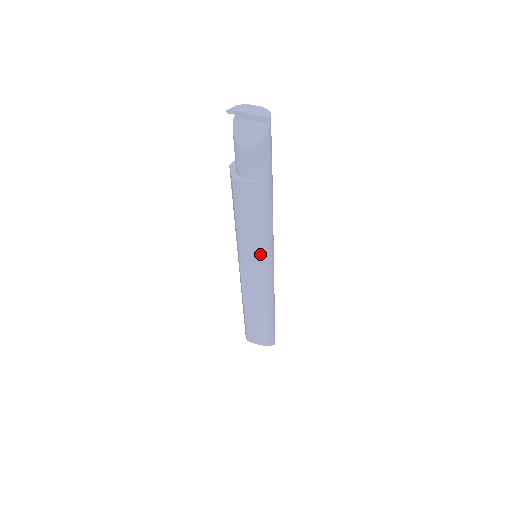
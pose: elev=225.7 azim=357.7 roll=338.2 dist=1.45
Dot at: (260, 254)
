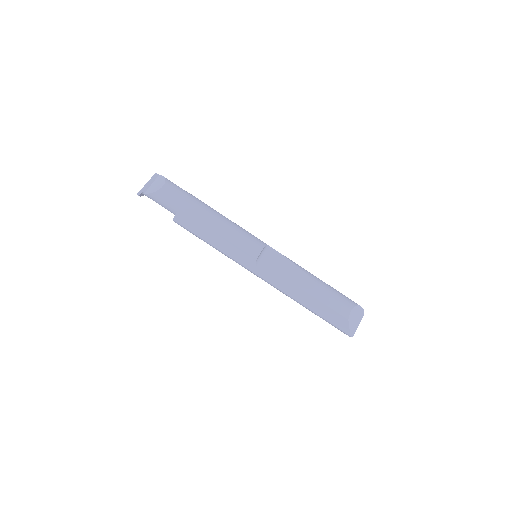
Dot at: (249, 235)
